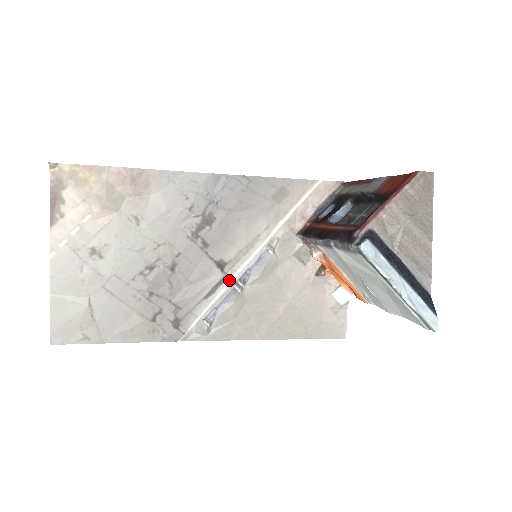
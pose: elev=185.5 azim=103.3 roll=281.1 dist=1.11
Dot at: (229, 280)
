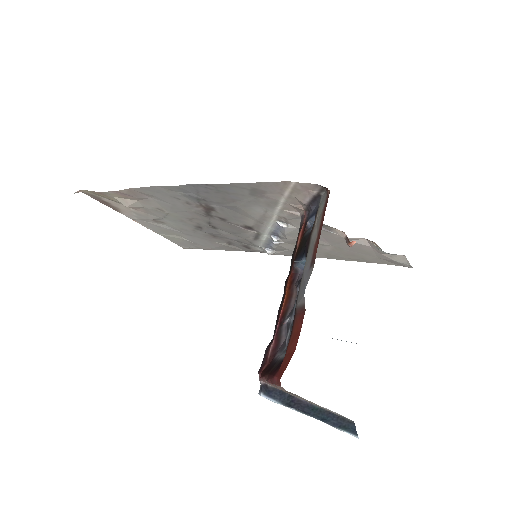
Dot at: (264, 234)
